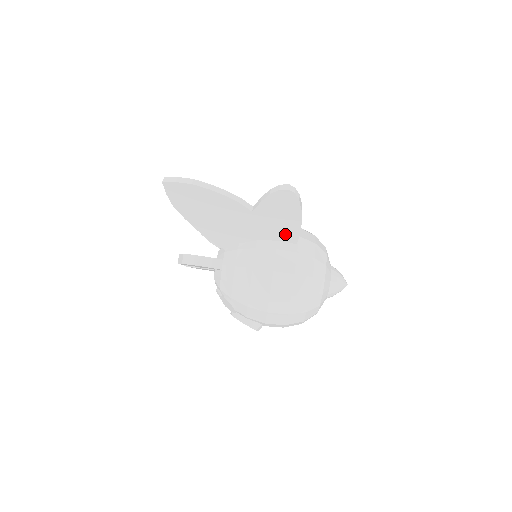
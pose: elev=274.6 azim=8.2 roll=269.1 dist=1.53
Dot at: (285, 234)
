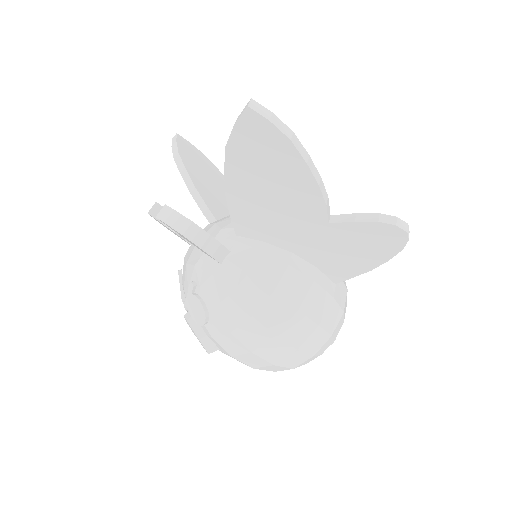
Dot at: (335, 268)
